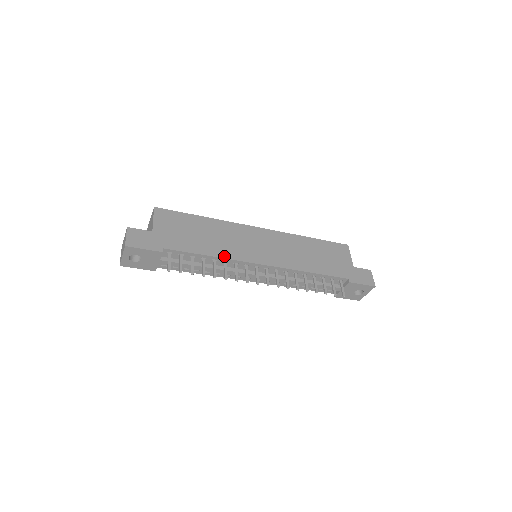
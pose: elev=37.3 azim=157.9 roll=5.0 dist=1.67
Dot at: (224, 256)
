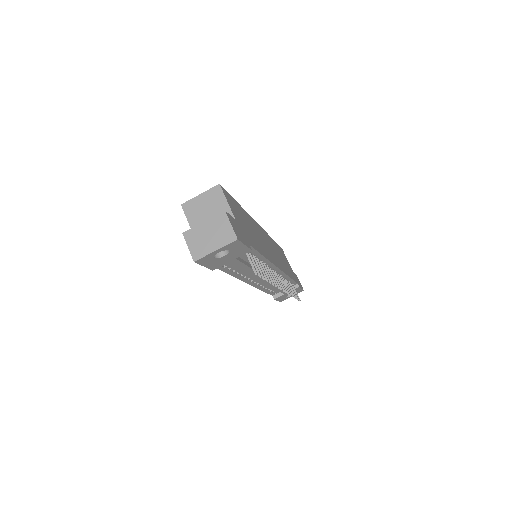
Dot at: (268, 258)
